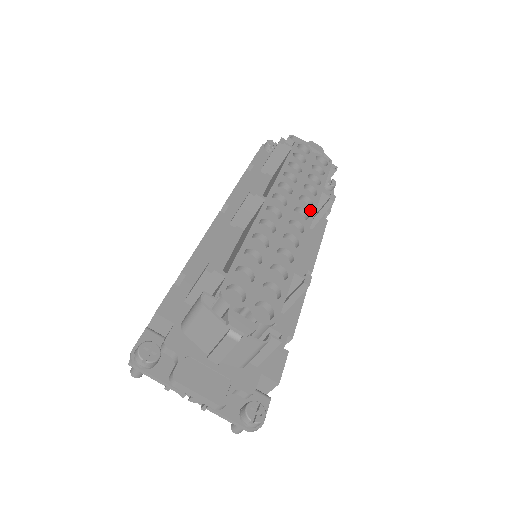
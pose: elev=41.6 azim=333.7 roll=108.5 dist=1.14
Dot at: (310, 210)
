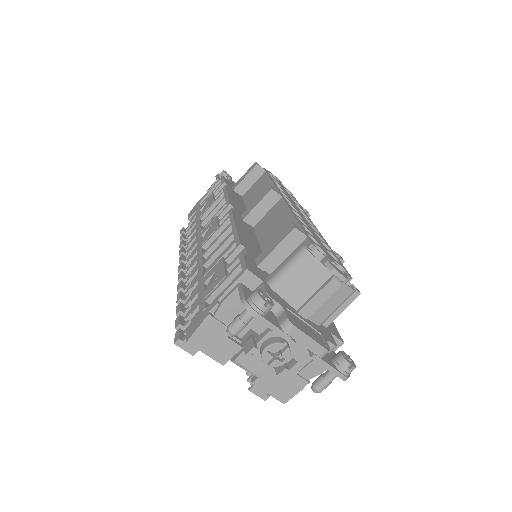
Dot at: (306, 214)
